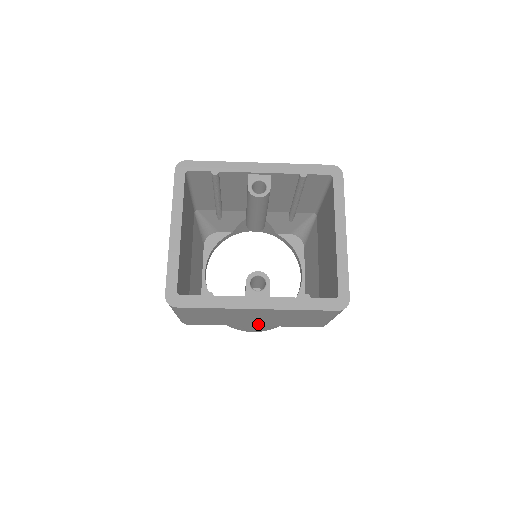
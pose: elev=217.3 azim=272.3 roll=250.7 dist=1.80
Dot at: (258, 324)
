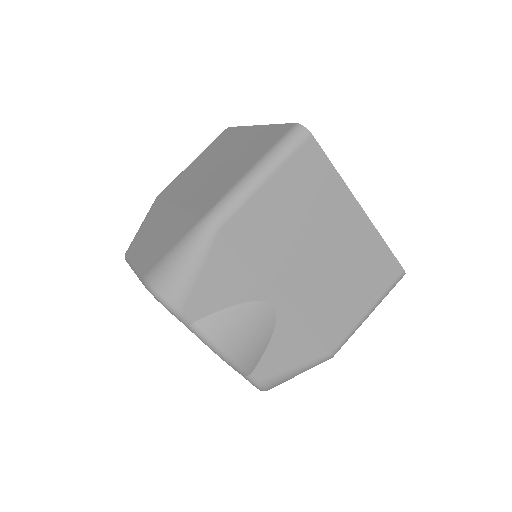
Dot at: (292, 292)
